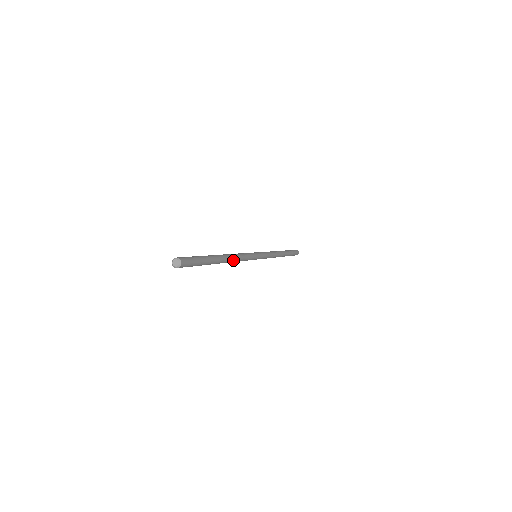
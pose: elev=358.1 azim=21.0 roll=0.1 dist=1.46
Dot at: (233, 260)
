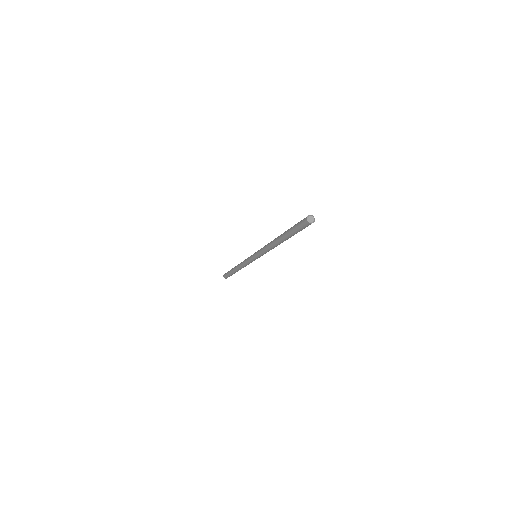
Dot at: occluded
